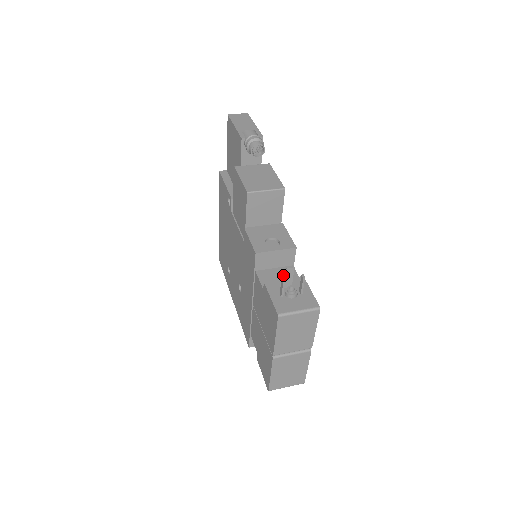
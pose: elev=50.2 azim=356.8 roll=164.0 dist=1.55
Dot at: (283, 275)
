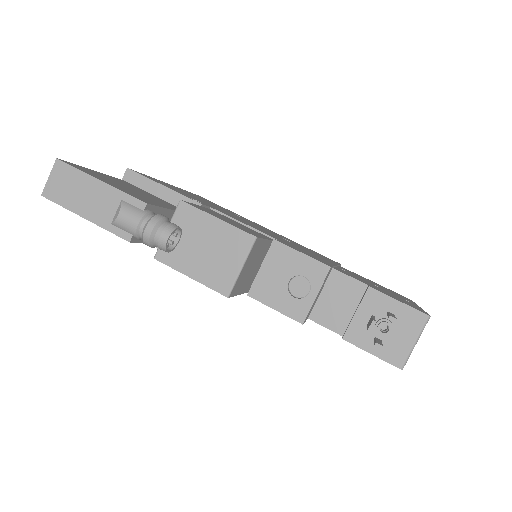
Dot at: (339, 295)
